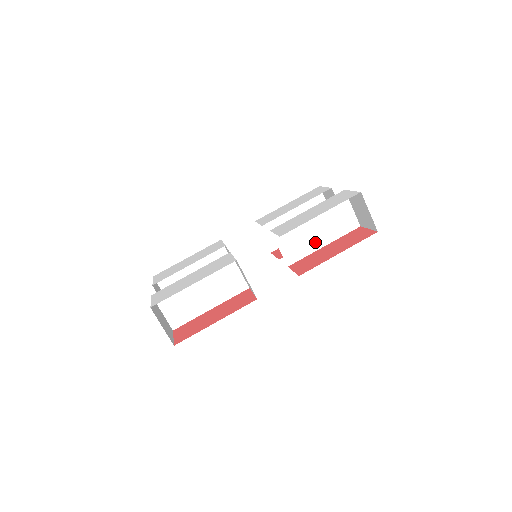
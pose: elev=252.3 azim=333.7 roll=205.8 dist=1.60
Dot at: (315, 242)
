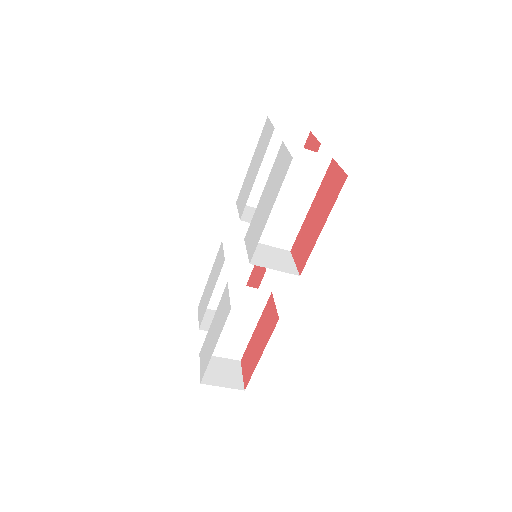
Dot at: (297, 211)
